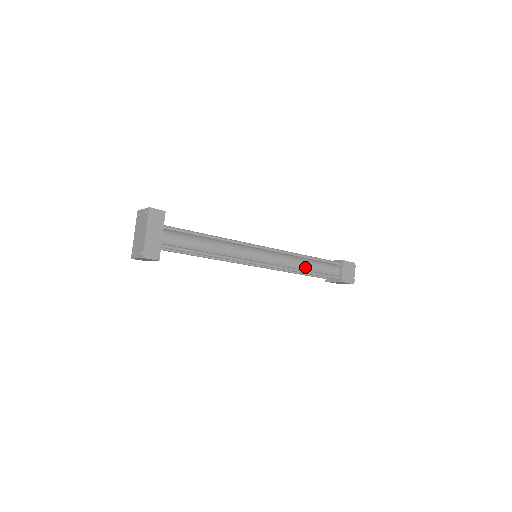
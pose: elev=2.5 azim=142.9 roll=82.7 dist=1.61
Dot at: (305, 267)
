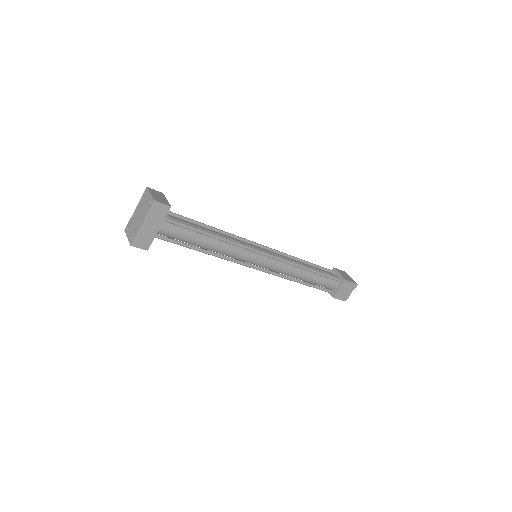
Dot at: (302, 277)
